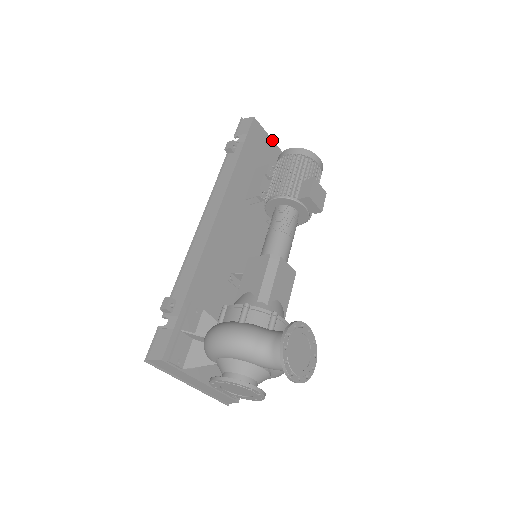
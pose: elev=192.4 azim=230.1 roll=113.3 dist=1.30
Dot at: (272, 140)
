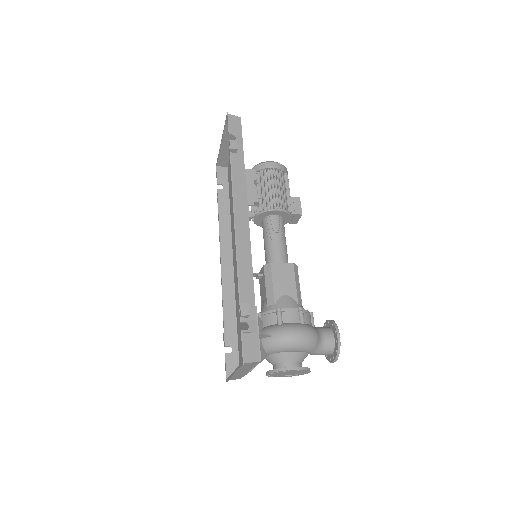
Dot at: occluded
